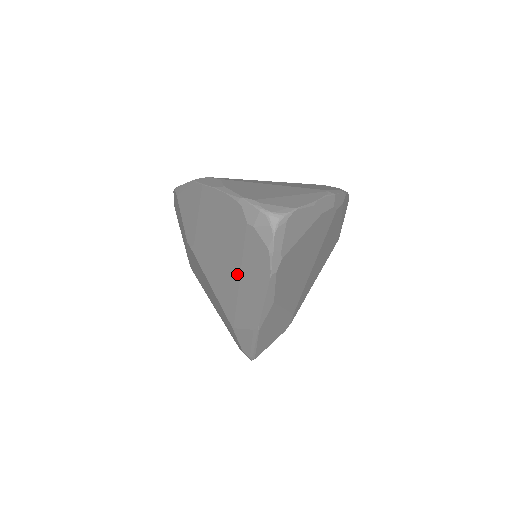
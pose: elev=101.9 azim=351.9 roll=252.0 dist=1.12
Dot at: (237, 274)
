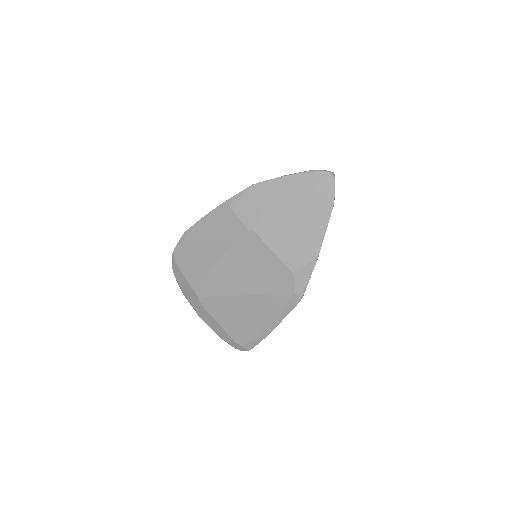
Dot at: (304, 222)
